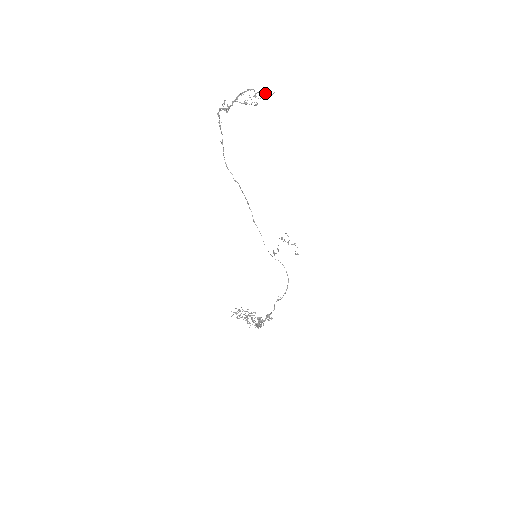
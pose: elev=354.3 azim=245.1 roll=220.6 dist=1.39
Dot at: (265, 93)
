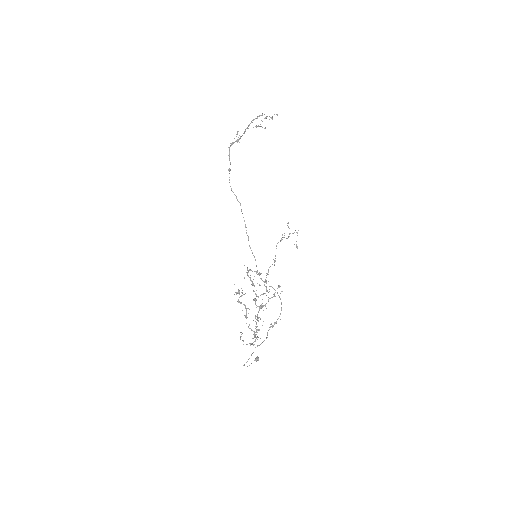
Dot at: occluded
